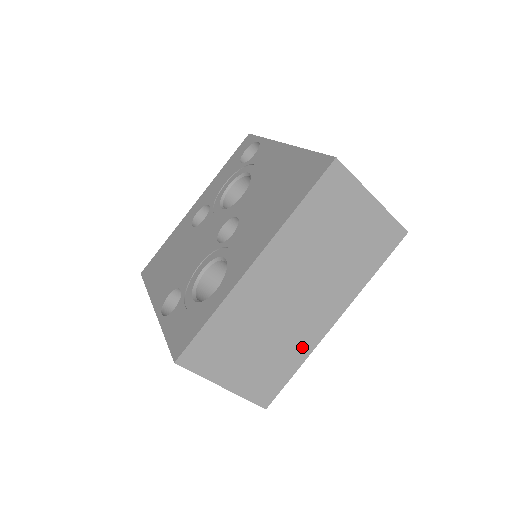
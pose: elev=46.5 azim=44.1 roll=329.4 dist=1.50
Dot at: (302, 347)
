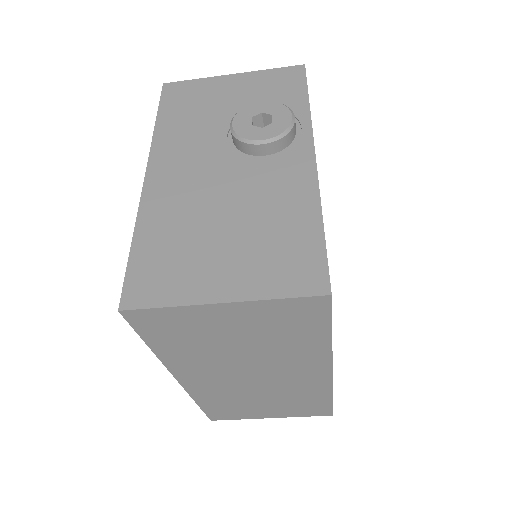
Dot at: (315, 391)
